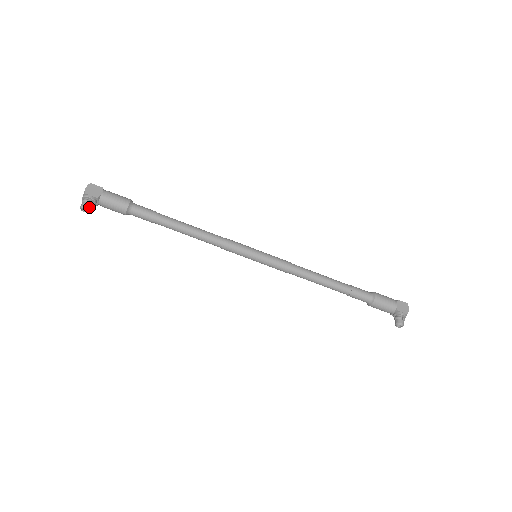
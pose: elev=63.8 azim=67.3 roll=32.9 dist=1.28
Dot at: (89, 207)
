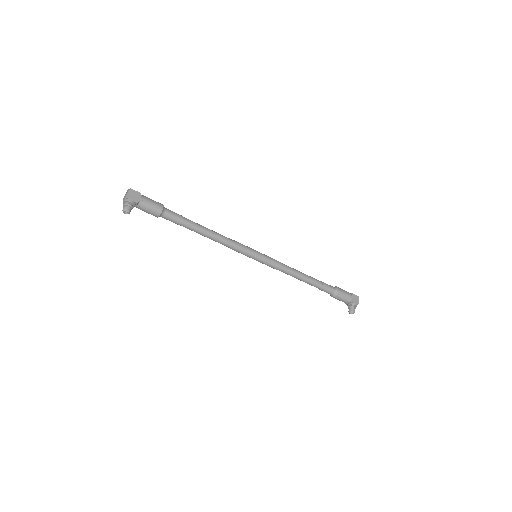
Dot at: (130, 210)
